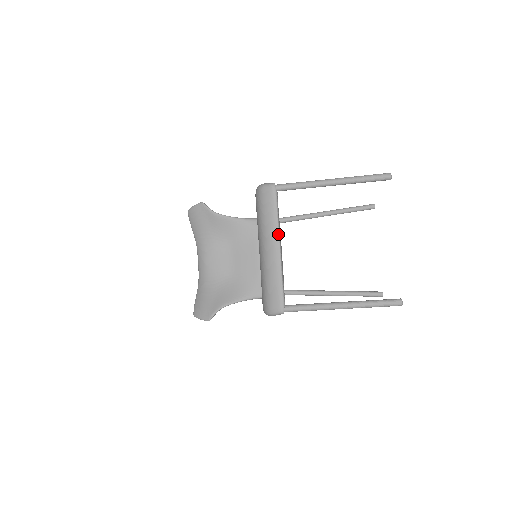
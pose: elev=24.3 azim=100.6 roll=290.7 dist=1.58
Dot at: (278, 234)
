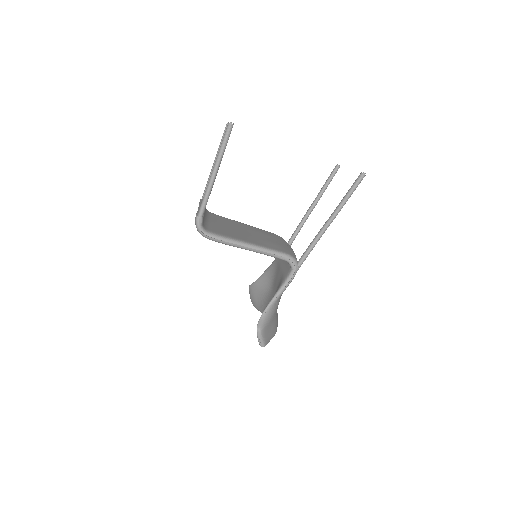
Dot at: (199, 204)
